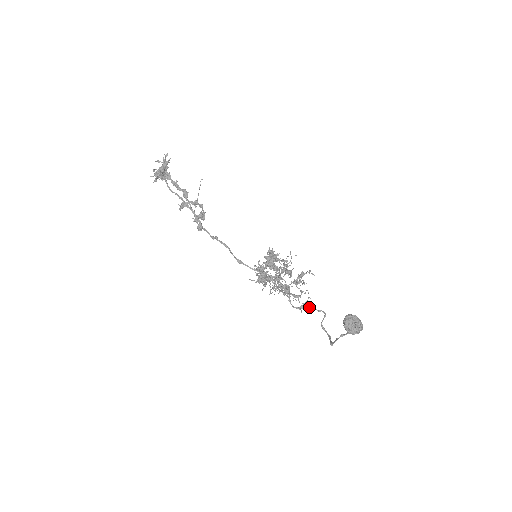
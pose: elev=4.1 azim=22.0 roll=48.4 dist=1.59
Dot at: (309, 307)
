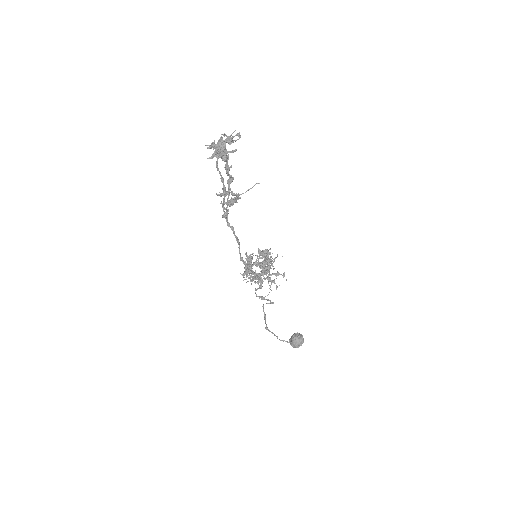
Dot at: (268, 300)
